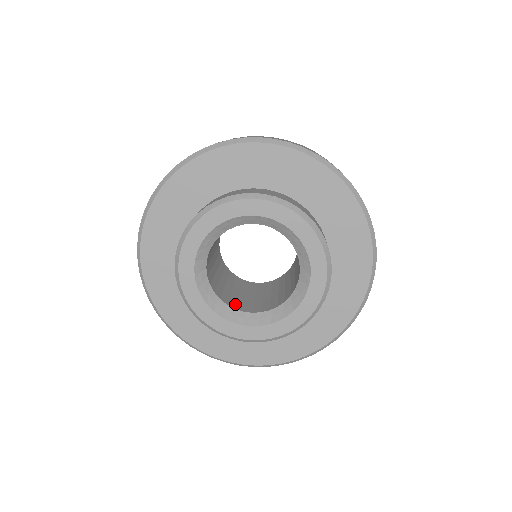
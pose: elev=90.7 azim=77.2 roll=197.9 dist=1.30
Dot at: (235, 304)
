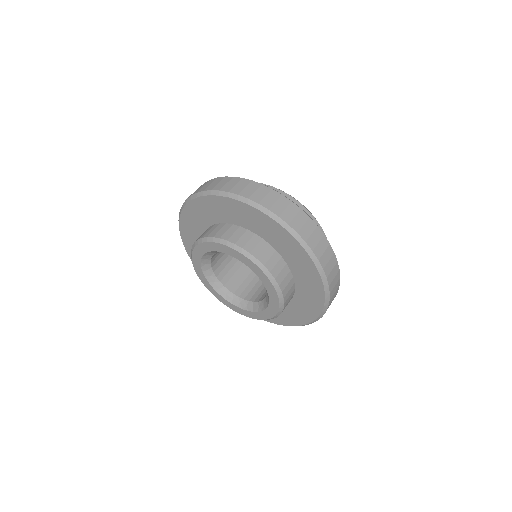
Dot at: (218, 267)
